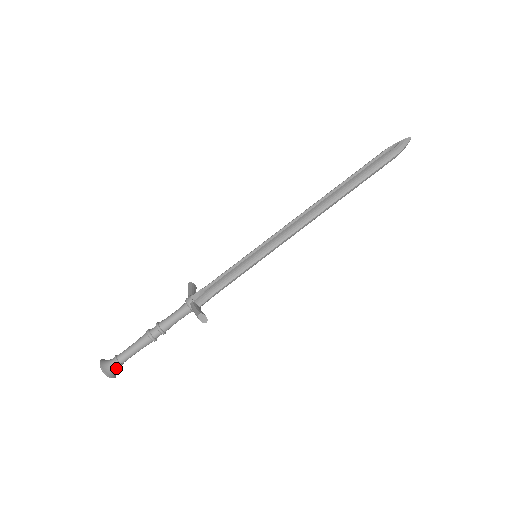
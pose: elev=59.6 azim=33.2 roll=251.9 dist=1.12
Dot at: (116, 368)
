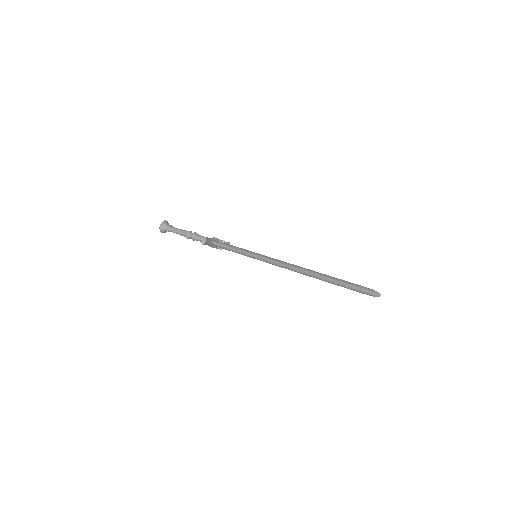
Dot at: (166, 229)
